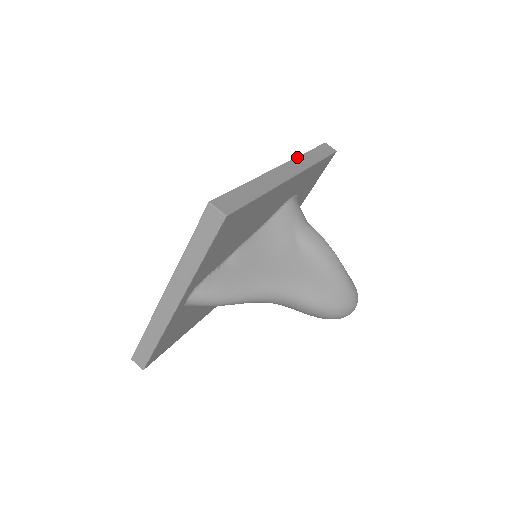
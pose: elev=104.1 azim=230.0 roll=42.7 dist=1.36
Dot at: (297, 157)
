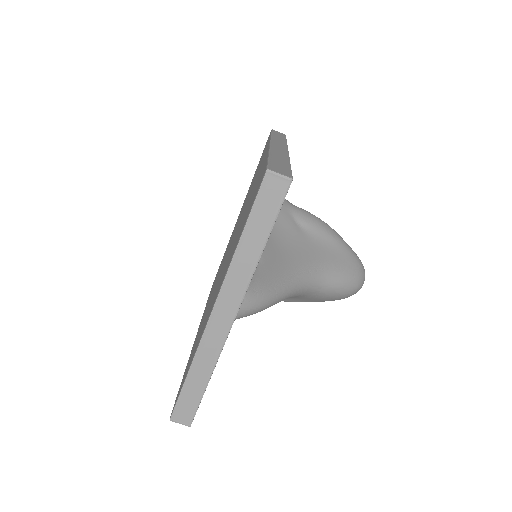
Dot at: (271, 138)
